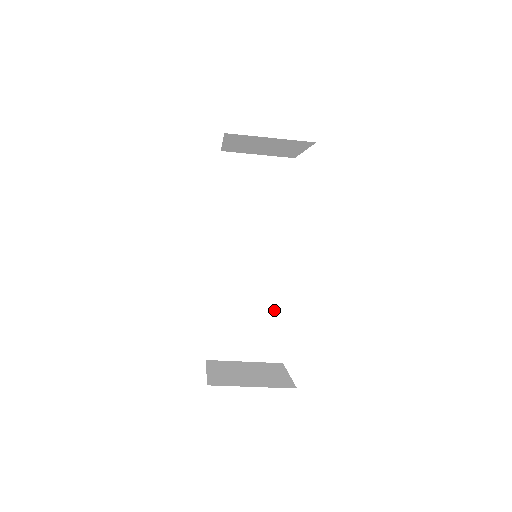
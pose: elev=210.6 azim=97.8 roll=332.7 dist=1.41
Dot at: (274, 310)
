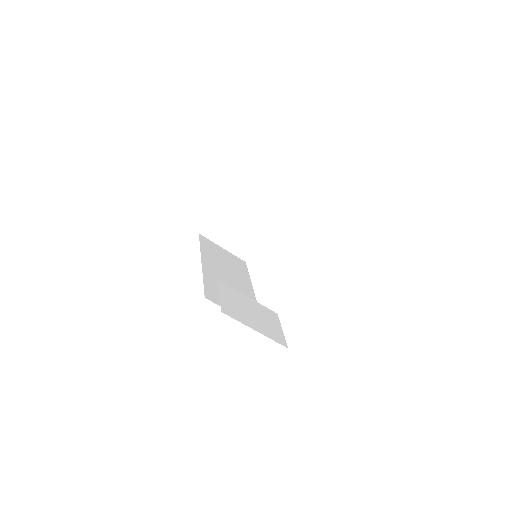
Dot at: (268, 309)
